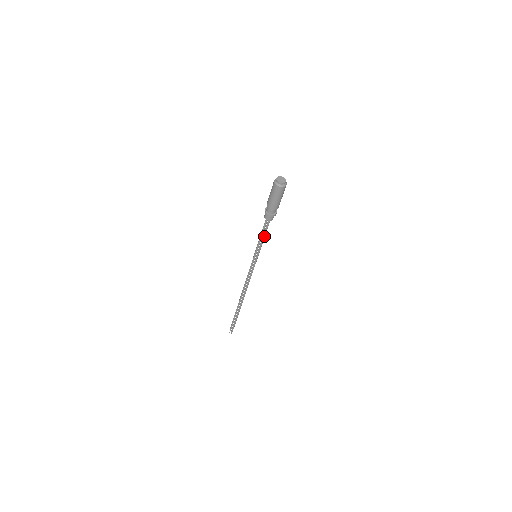
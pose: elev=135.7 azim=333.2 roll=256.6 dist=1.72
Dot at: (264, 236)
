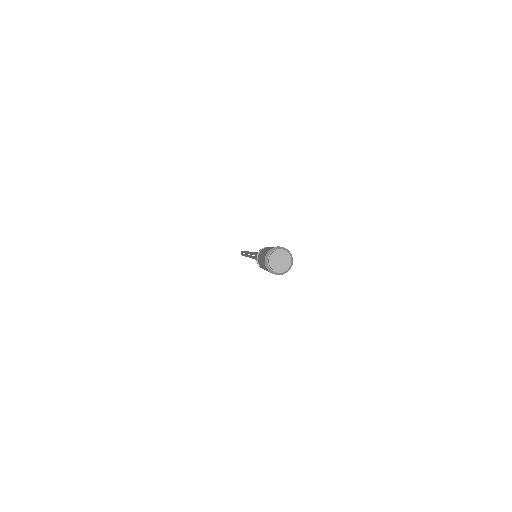
Dot at: occluded
